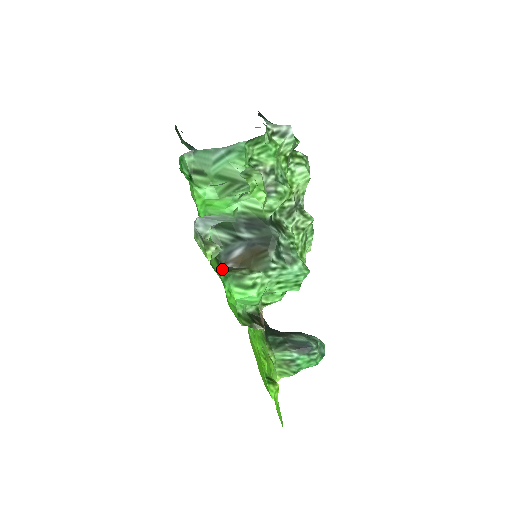
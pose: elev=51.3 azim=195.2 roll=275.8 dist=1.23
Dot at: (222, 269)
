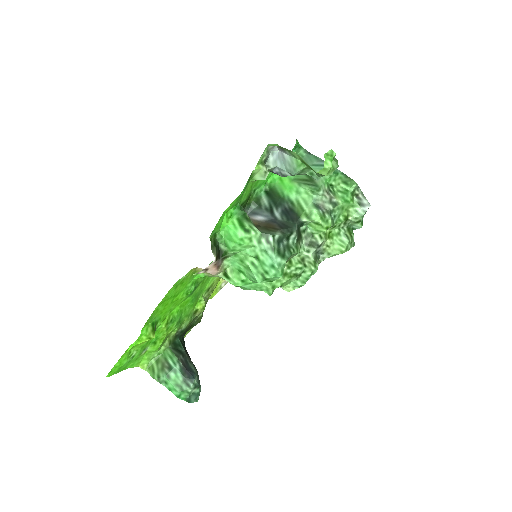
Dot at: occluded
